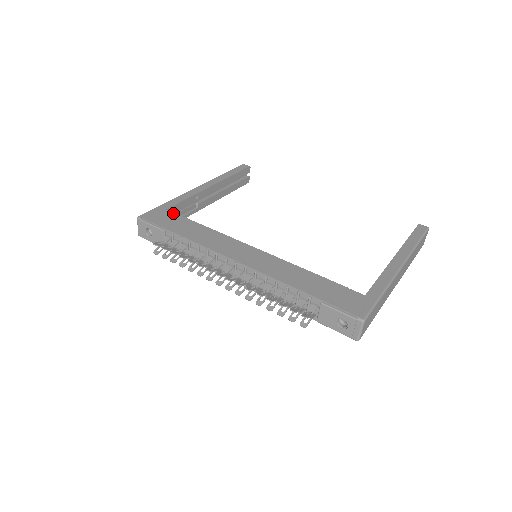
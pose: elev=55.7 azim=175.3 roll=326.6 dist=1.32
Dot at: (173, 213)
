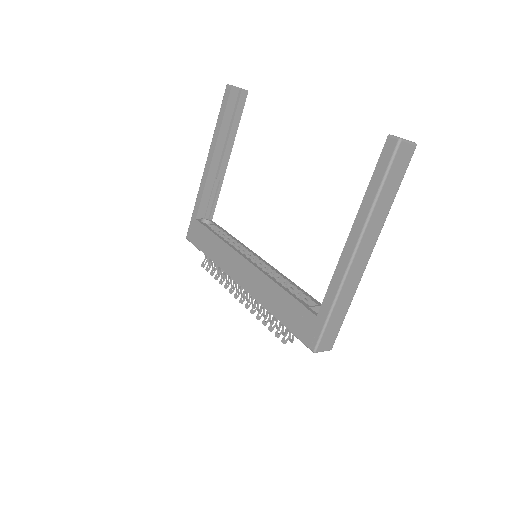
Dot at: (199, 224)
